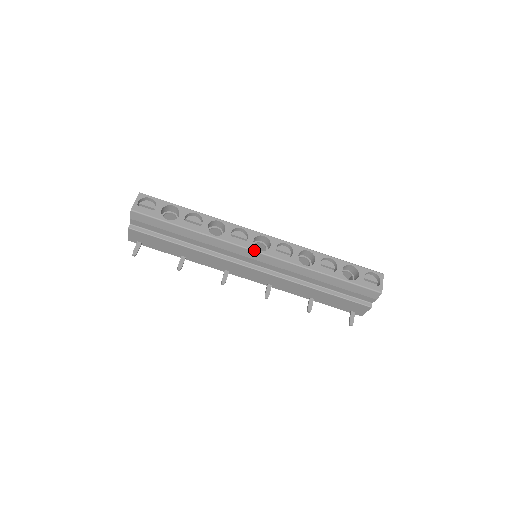
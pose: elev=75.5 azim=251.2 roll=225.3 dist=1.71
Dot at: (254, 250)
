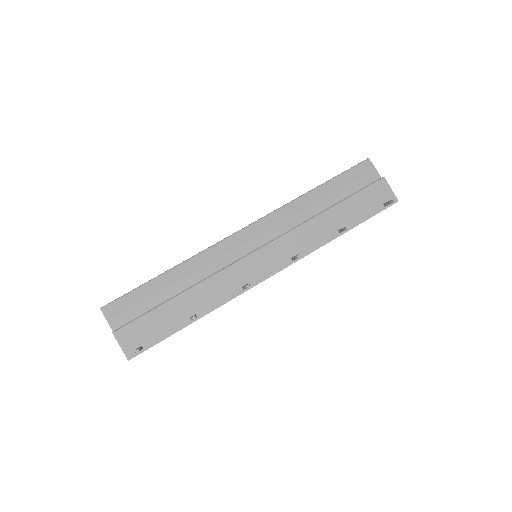
Dot at: (236, 232)
